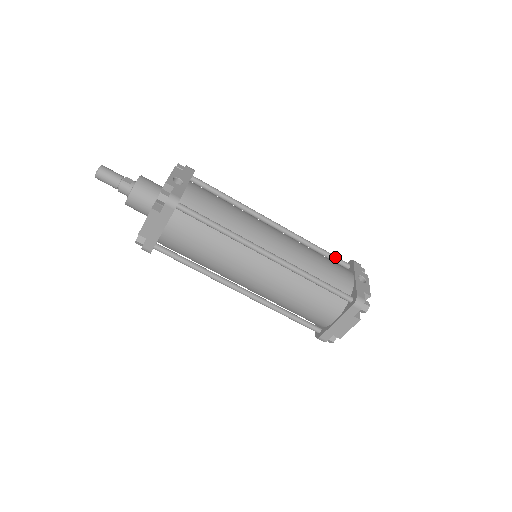
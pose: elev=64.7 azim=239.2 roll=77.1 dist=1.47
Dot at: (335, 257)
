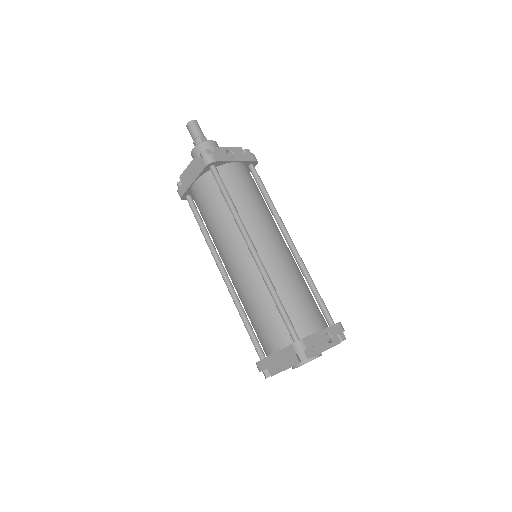
Dot at: (324, 306)
